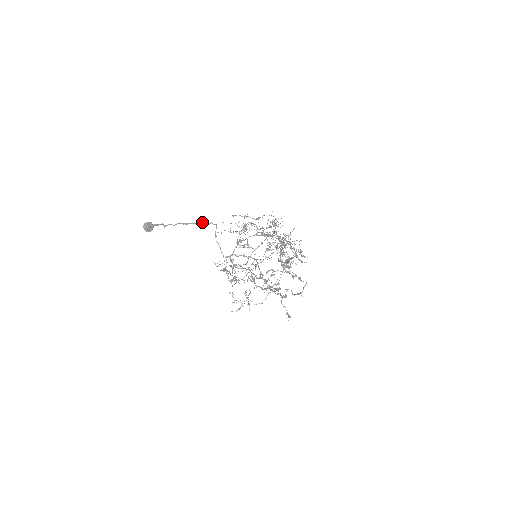
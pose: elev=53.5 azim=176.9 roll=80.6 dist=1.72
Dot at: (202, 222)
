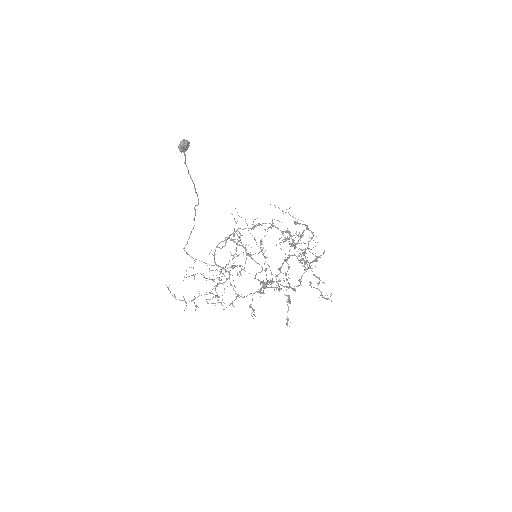
Dot at: occluded
